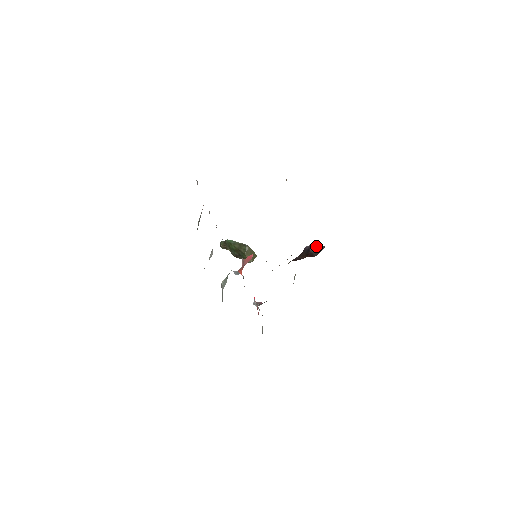
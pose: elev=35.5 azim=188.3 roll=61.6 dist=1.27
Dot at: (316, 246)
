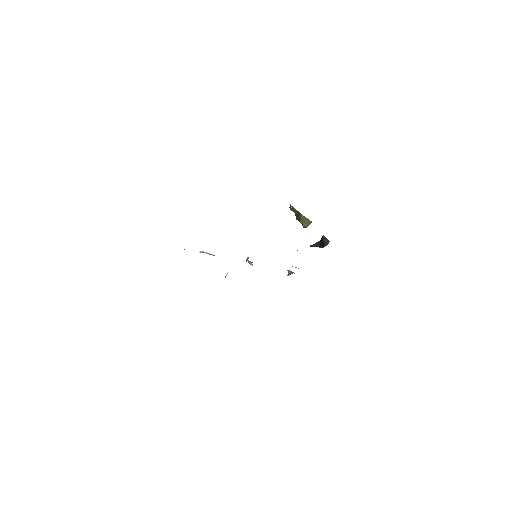
Dot at: (326, 239)
